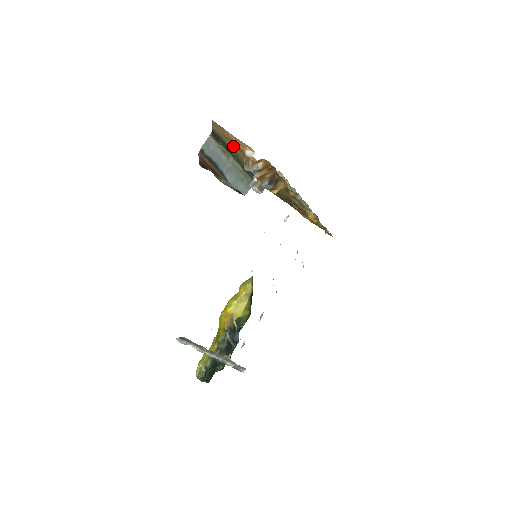
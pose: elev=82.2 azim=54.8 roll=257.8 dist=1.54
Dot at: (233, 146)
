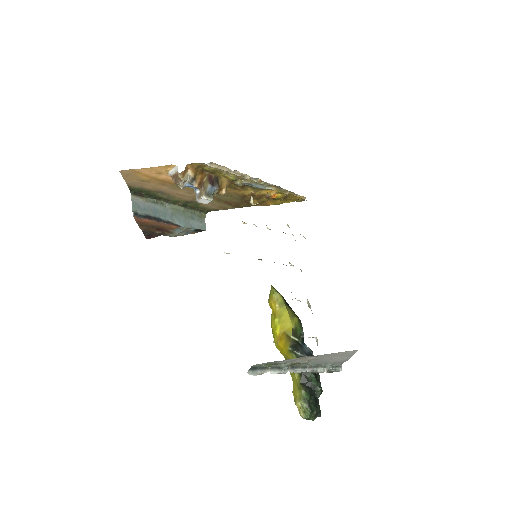
Dot at: (157, 186)
